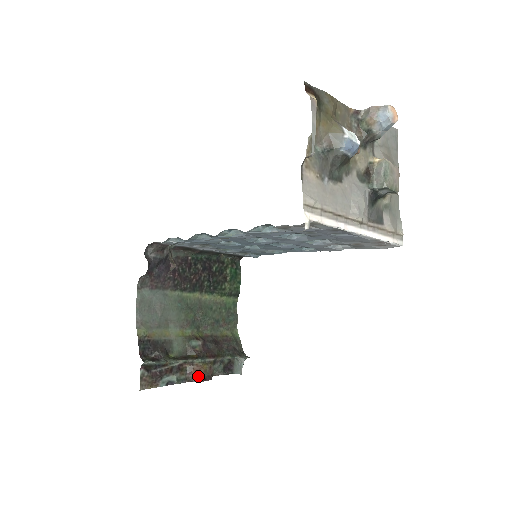
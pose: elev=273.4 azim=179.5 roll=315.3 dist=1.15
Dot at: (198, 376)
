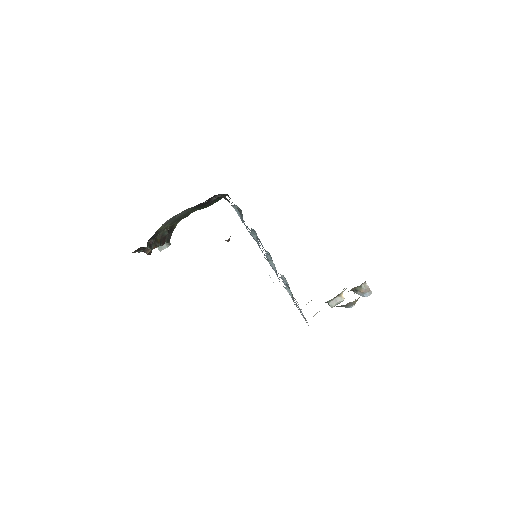
Dot at: (150, 252)
